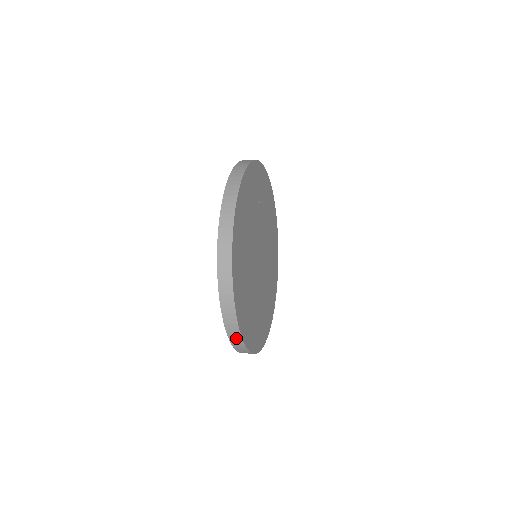
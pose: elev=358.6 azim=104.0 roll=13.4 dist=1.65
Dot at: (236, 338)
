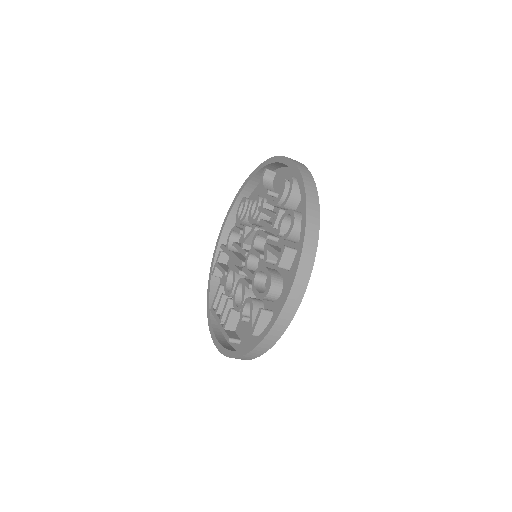
Dot at: (310, 183)
